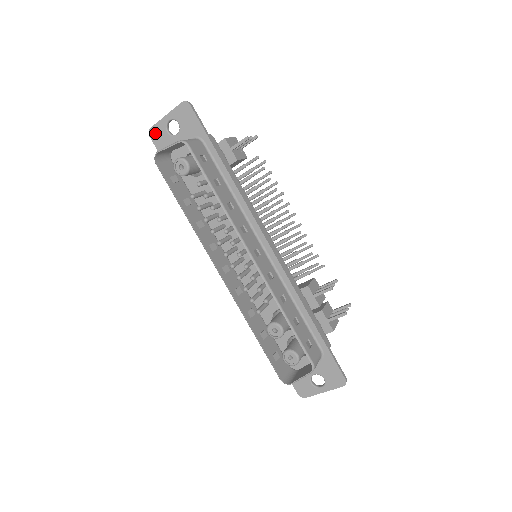
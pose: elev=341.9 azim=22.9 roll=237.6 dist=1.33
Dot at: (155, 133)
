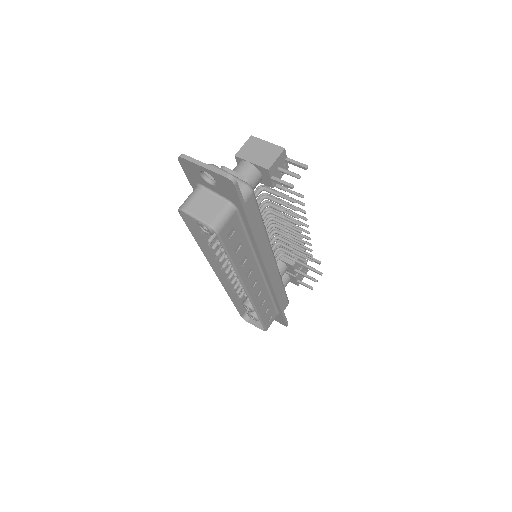
Dot at: (185, 164)
